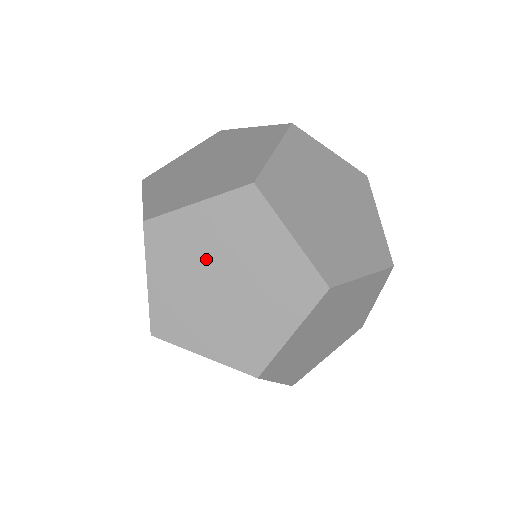
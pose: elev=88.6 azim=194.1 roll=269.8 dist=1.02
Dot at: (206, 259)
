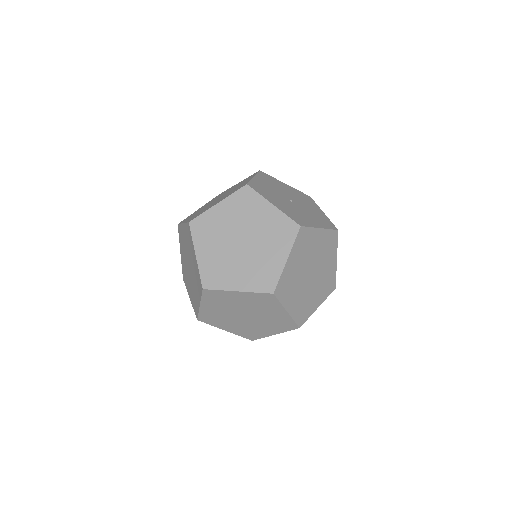
Dot at: (186, 252)
